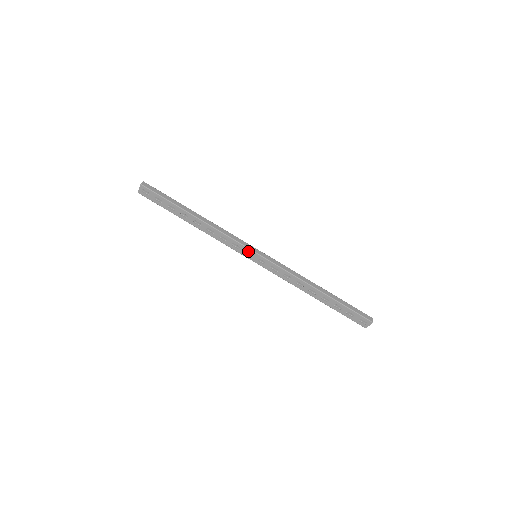
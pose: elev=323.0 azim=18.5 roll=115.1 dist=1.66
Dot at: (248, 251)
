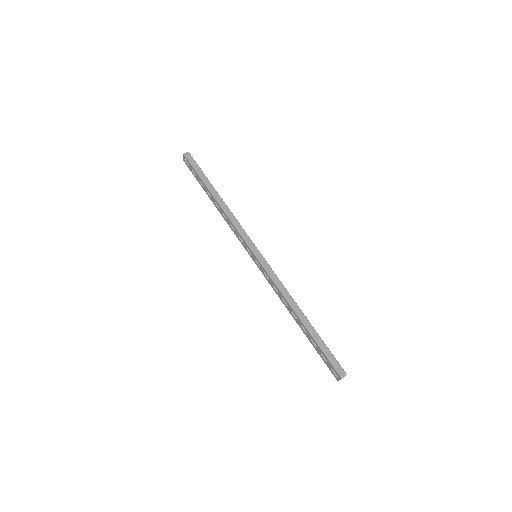
Dot at: (248, 248)
